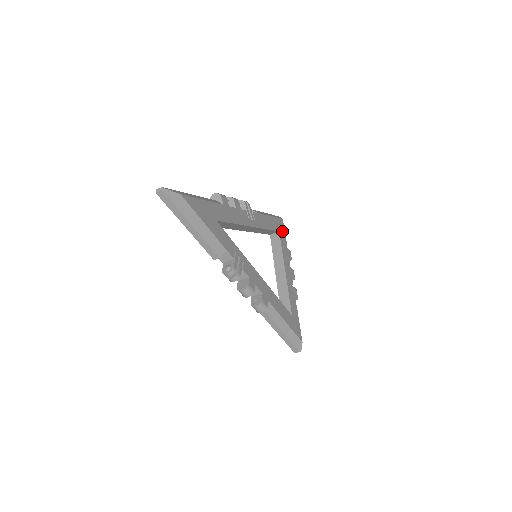
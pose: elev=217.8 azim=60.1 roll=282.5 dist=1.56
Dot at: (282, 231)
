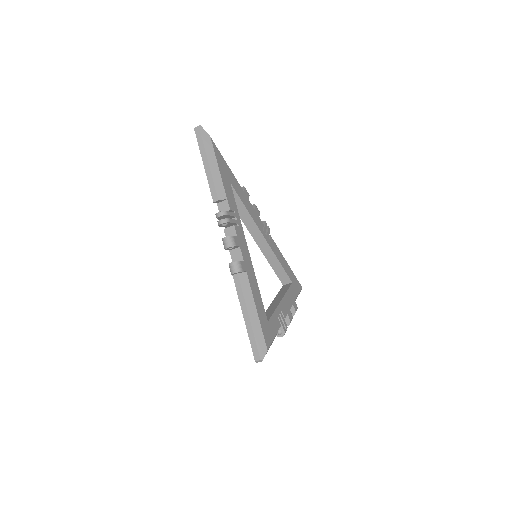
Dot at: (296, 288)
